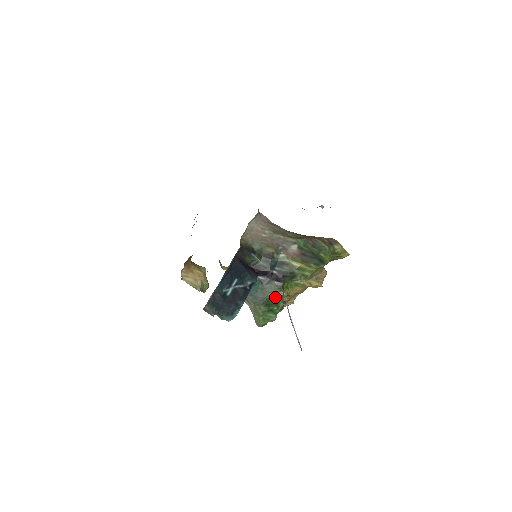
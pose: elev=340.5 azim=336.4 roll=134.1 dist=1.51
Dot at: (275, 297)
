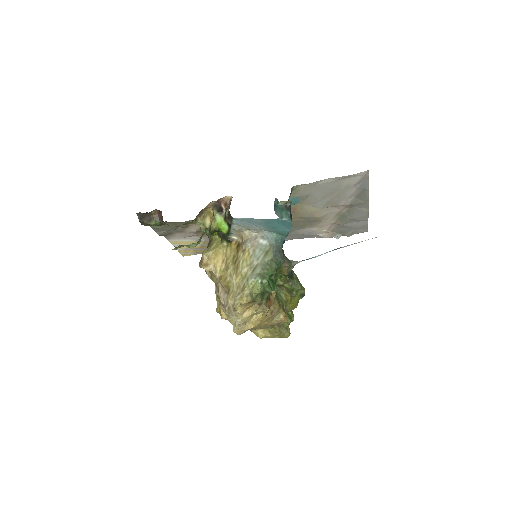
Dot at: occluded
